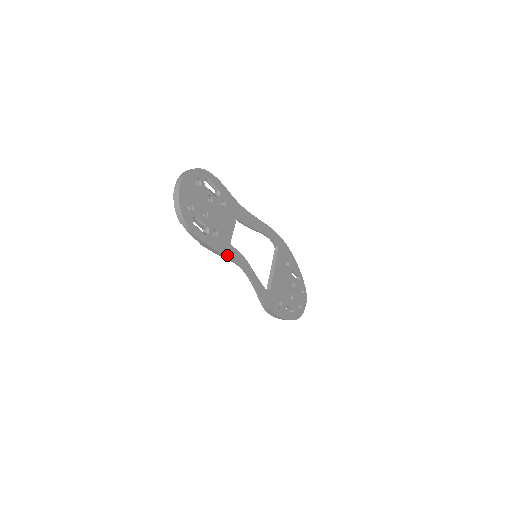
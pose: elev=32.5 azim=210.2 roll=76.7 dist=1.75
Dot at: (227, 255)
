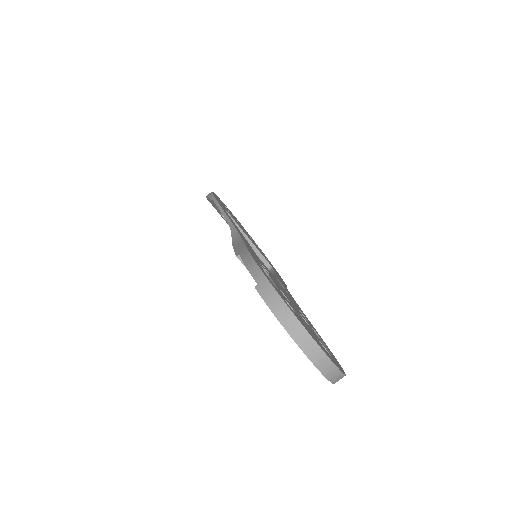
Dot at: occluded
